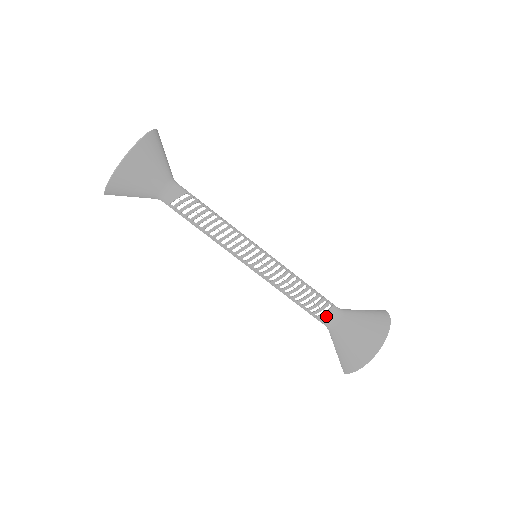
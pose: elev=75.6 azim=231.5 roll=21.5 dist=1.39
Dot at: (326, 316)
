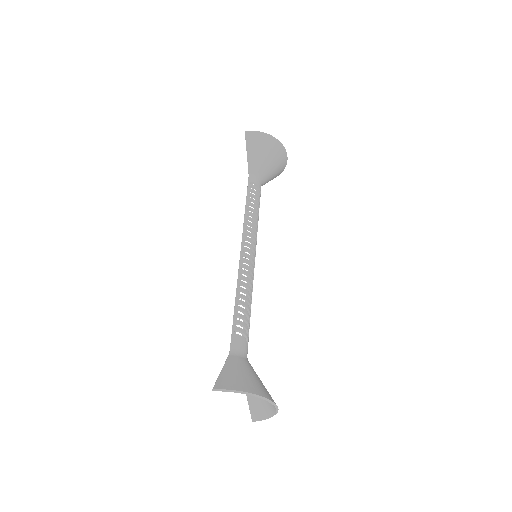
Dot at: (244, 342)
